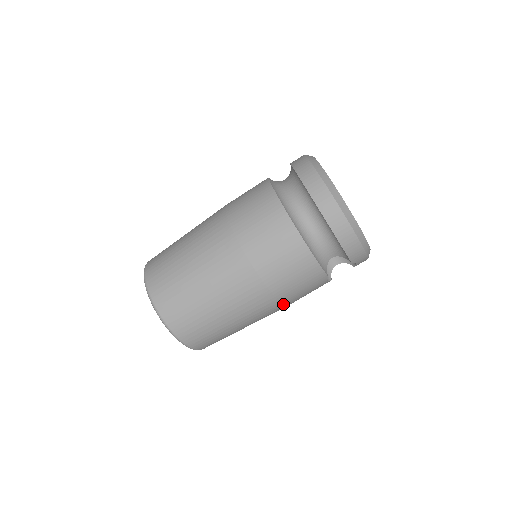
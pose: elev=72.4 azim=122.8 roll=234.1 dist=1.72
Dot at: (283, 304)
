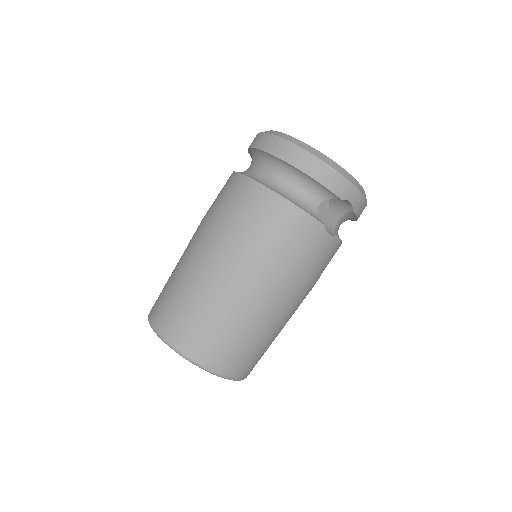
Dot at: (293, 279)
